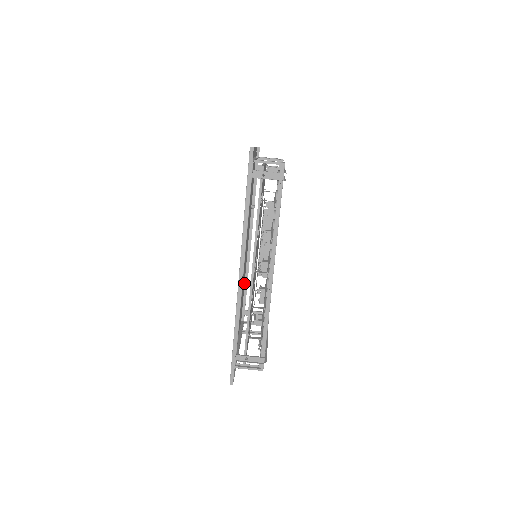
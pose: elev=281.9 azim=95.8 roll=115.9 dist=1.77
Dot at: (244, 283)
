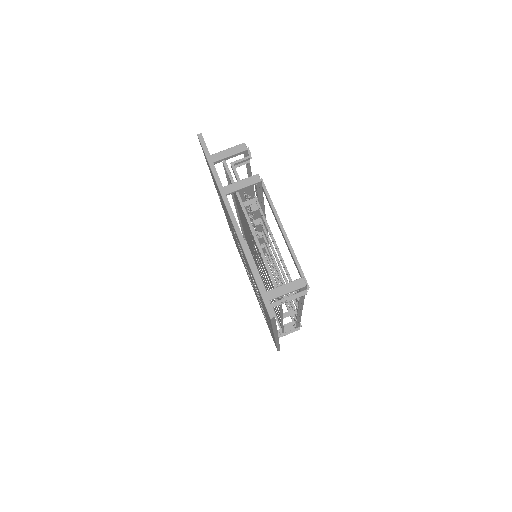
Dot at: occluded
